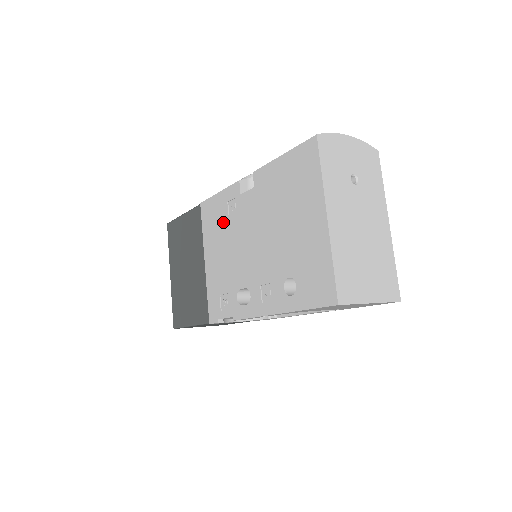
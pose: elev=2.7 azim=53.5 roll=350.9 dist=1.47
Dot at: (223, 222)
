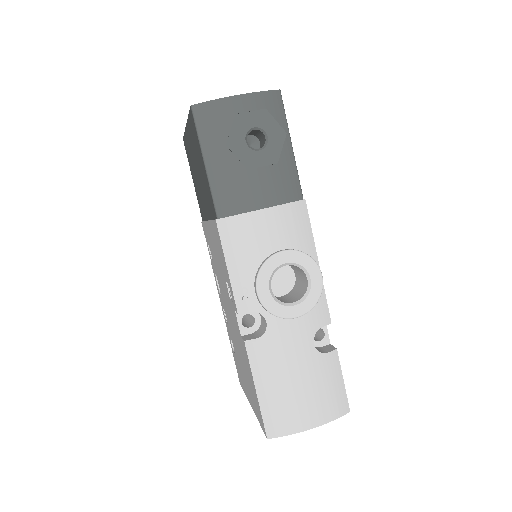
Dot at: (222, 269)
